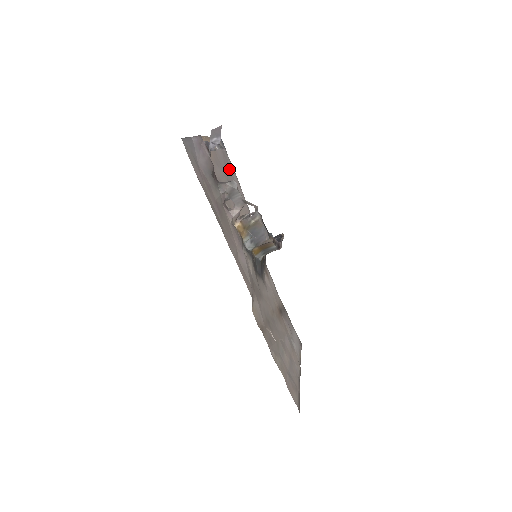
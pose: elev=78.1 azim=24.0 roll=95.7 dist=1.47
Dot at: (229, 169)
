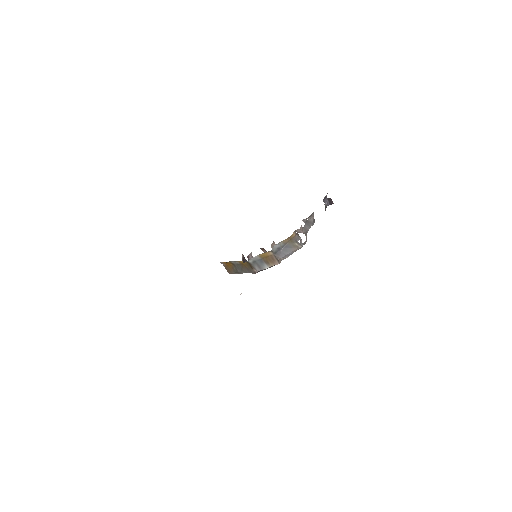
Dot at: occluded
